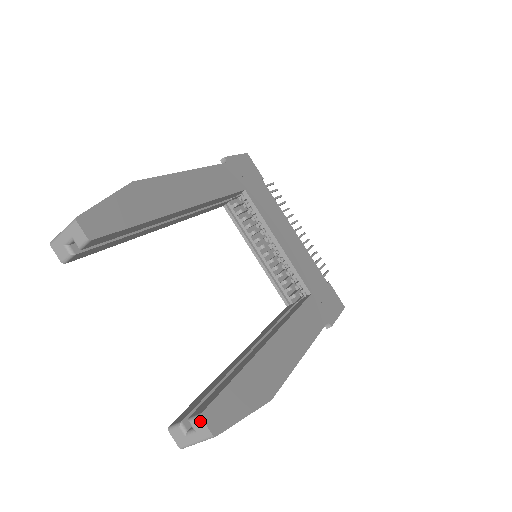
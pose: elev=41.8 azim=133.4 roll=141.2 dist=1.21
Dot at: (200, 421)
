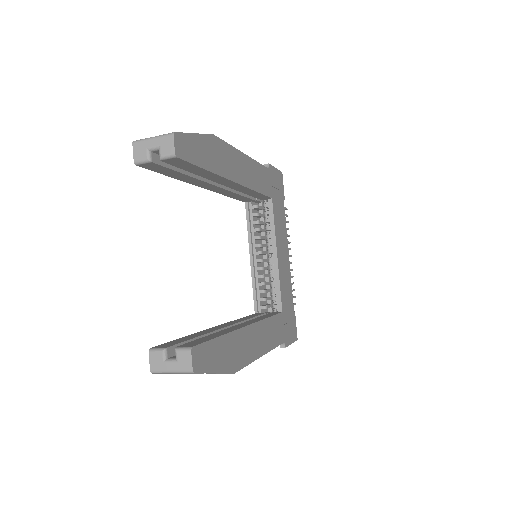
Dot at: (188, 353)
